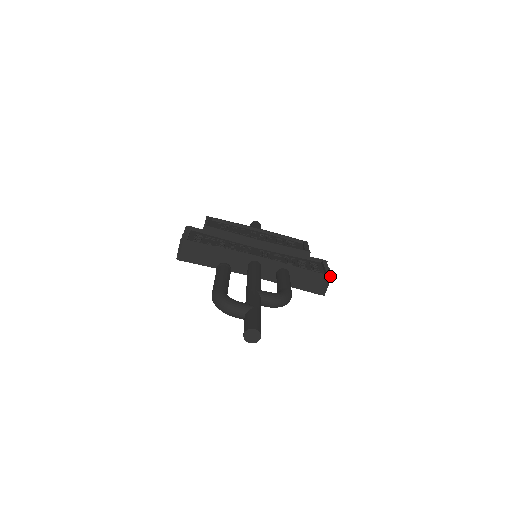
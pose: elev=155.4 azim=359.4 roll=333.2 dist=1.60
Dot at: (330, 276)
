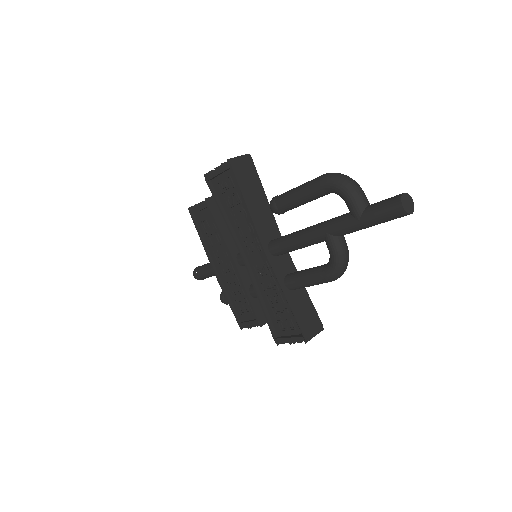
Dot at: (322, 328)
